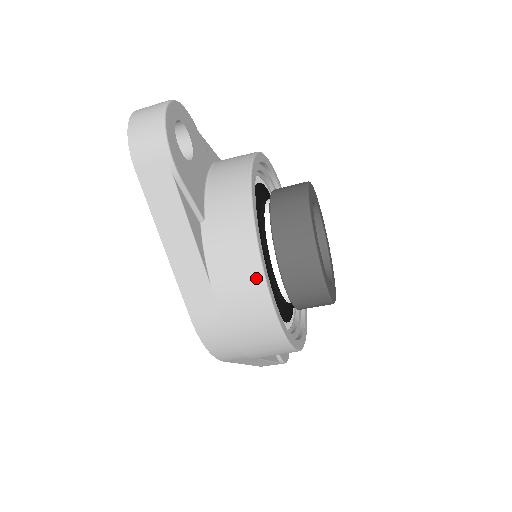
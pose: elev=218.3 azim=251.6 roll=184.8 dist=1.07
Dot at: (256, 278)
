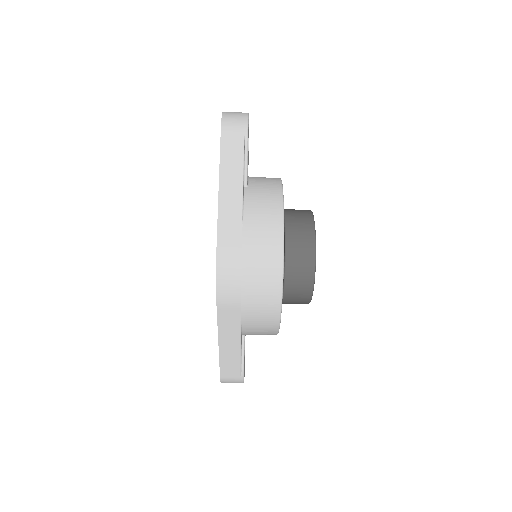
Dot at: (278, 222)
